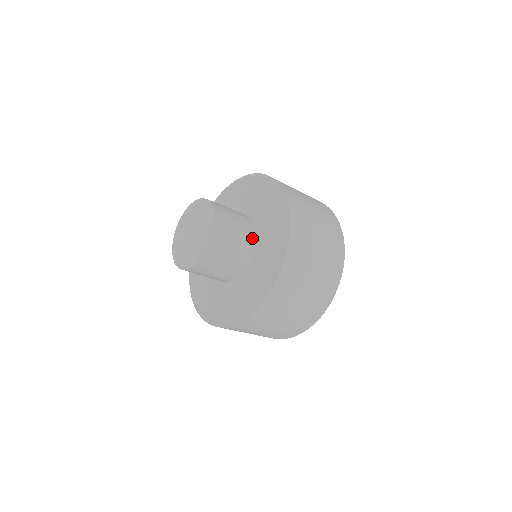
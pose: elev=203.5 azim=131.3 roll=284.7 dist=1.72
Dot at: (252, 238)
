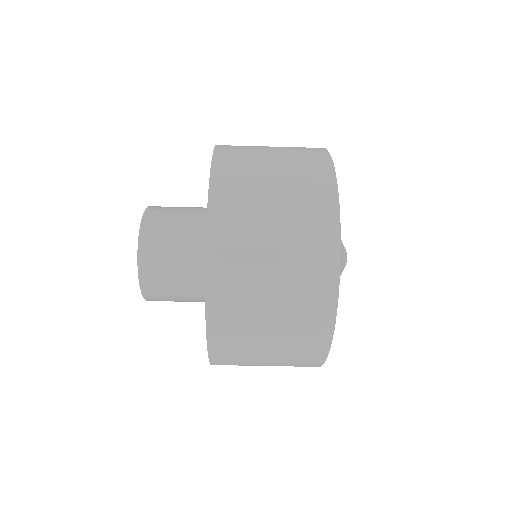
Dot at: occluded
